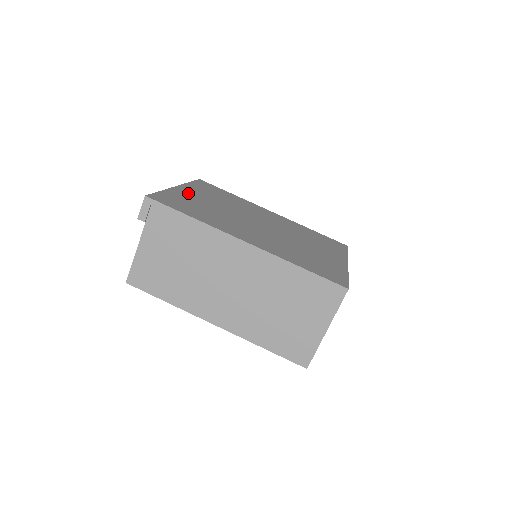
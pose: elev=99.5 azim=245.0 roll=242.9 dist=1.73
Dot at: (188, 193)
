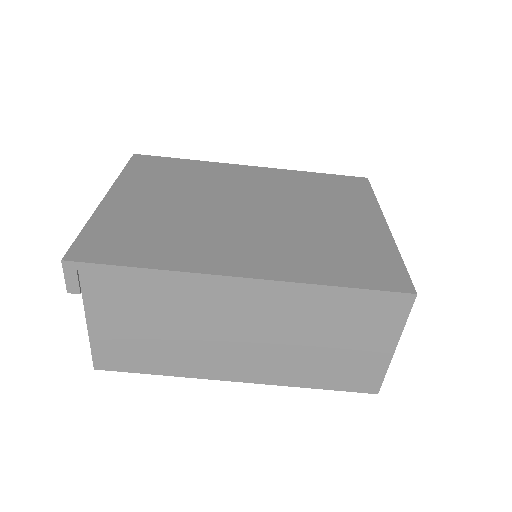
Dot at: (126, 203)
